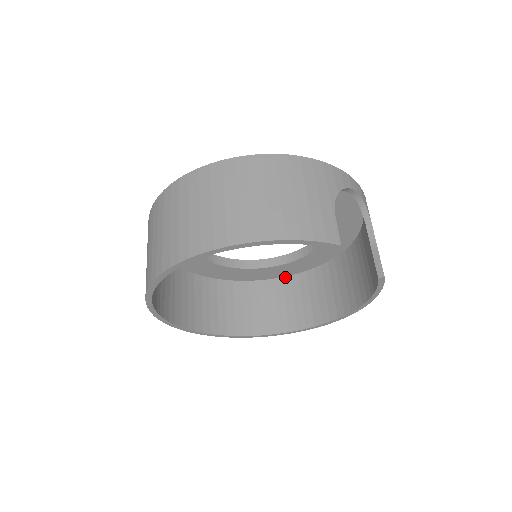
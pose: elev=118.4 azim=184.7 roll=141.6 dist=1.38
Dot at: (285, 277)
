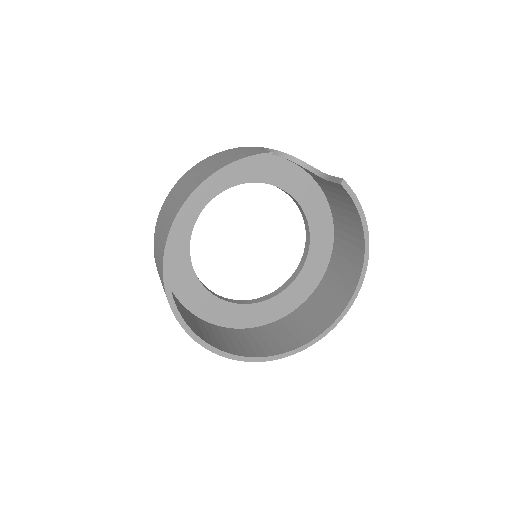
Dot at: (313, 293)
